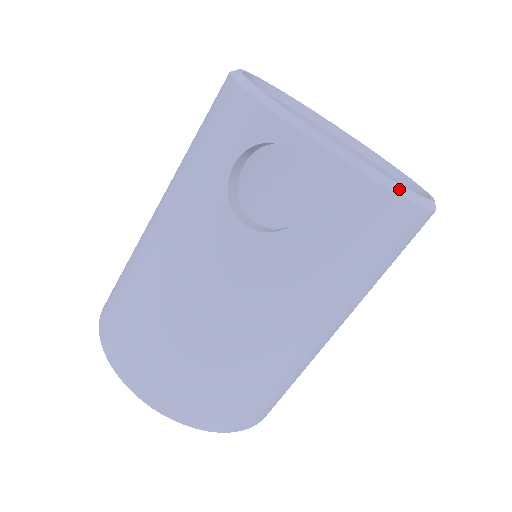
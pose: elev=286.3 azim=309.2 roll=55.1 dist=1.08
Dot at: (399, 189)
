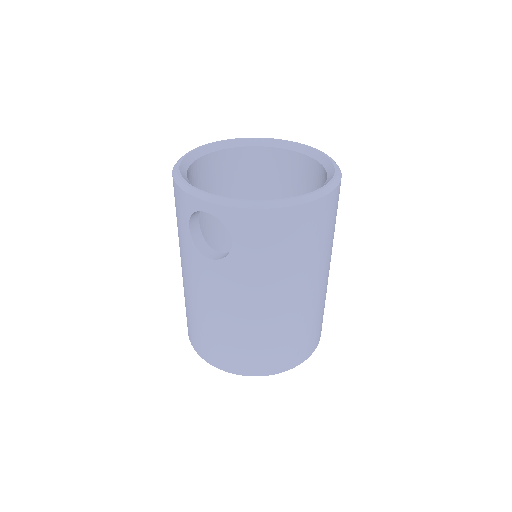
Dot at: (278, 204)
